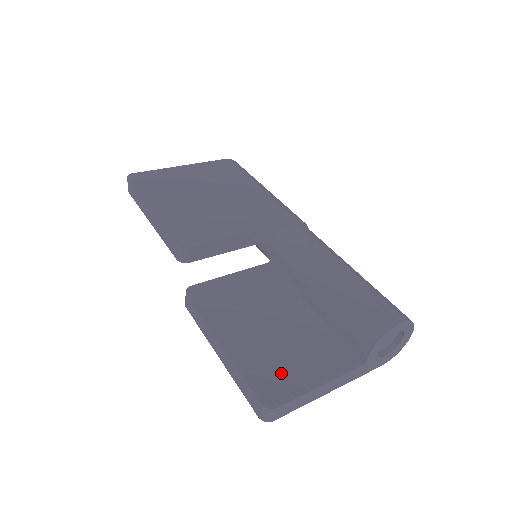
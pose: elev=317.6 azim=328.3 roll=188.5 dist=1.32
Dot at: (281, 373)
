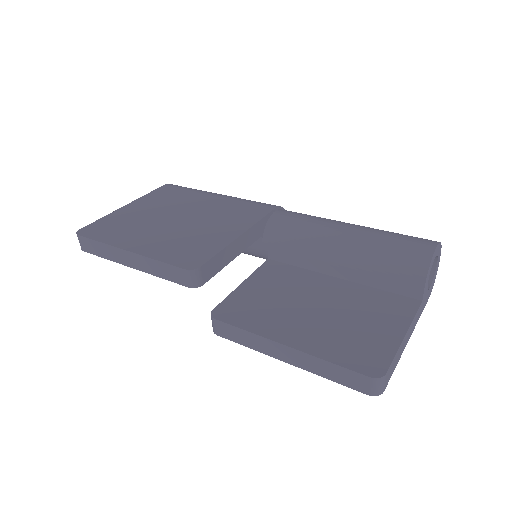
Dot at: (363, 343)
